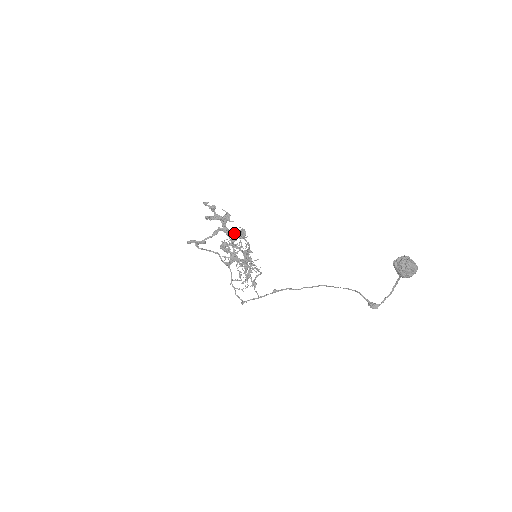
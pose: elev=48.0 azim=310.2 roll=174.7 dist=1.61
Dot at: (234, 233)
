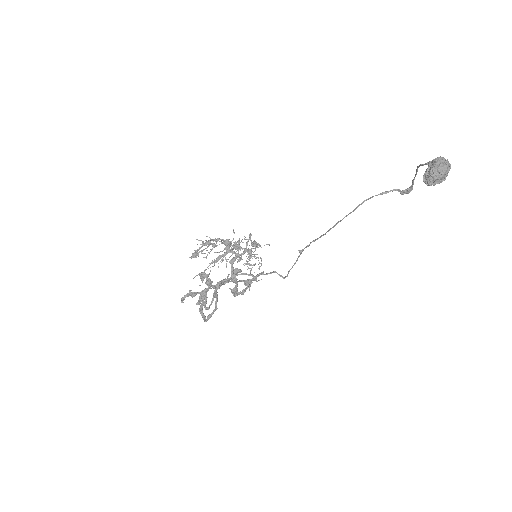
Dot at: occluded
